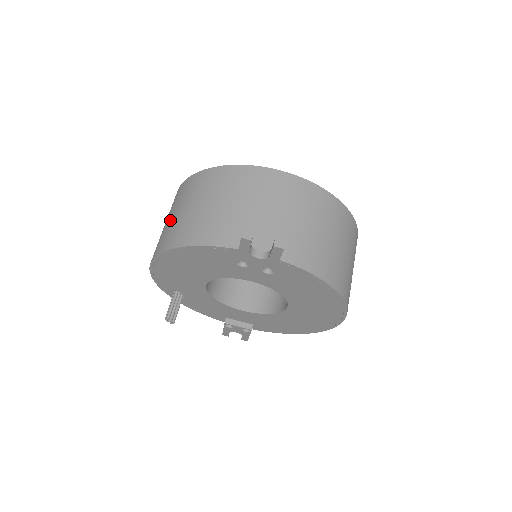
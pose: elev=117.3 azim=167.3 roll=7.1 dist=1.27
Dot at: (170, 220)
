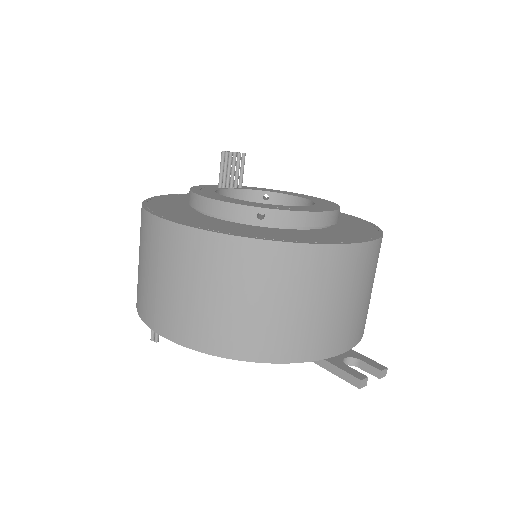
Dot at: (206, 302)
